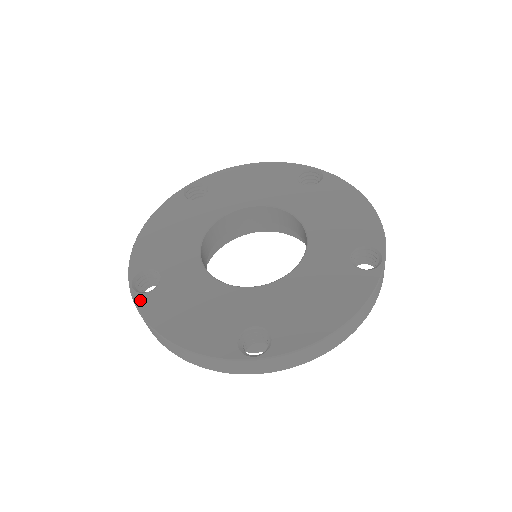
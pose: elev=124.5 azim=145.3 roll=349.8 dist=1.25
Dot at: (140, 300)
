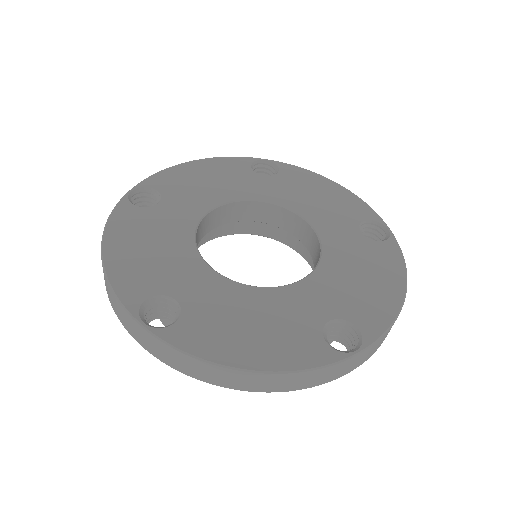
Dot at: (123, 206)
